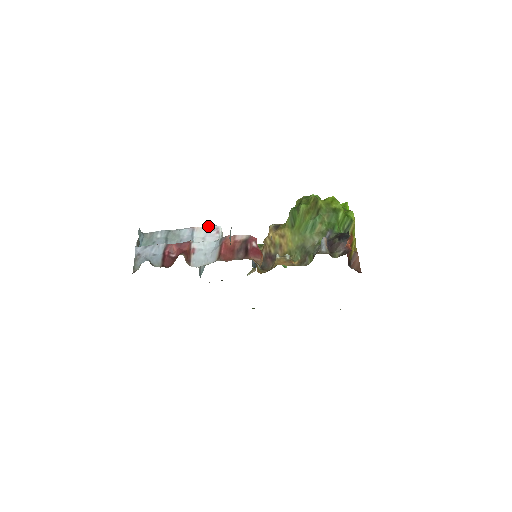
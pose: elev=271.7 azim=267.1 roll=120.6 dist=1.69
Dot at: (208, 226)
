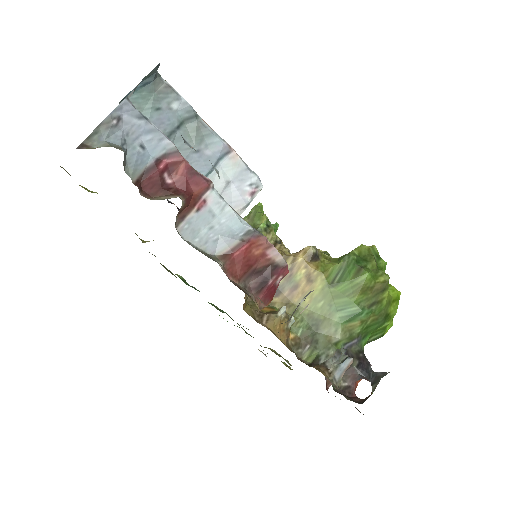
Dot at: occluded
